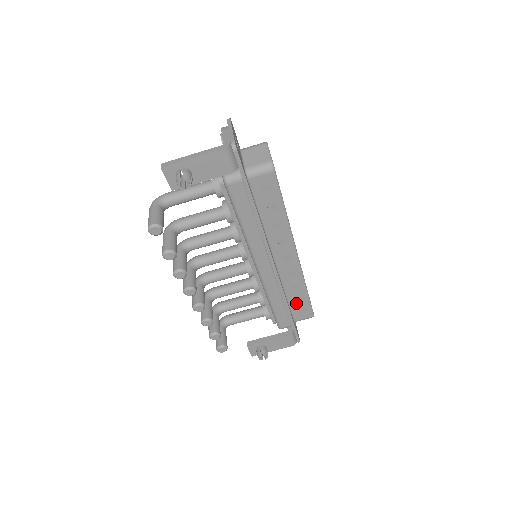
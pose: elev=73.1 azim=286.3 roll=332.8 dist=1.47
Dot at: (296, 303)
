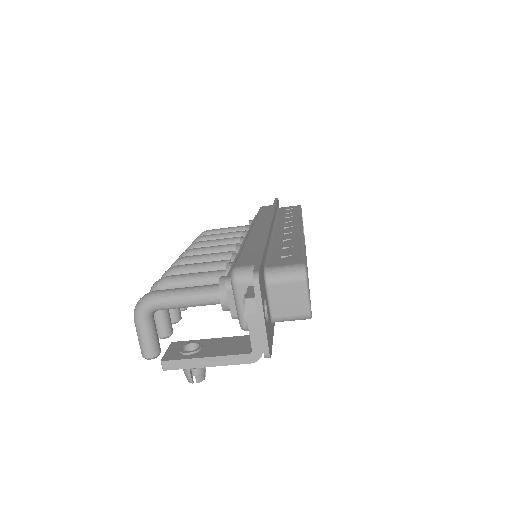
Dot at: occluded
